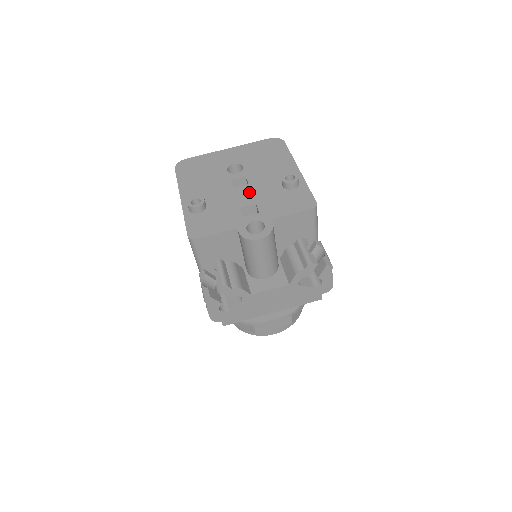
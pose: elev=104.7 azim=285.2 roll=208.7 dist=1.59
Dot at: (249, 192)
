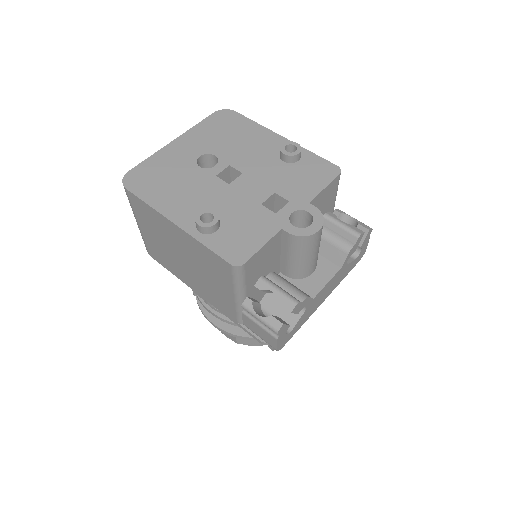
Dot at: (253, 182)
